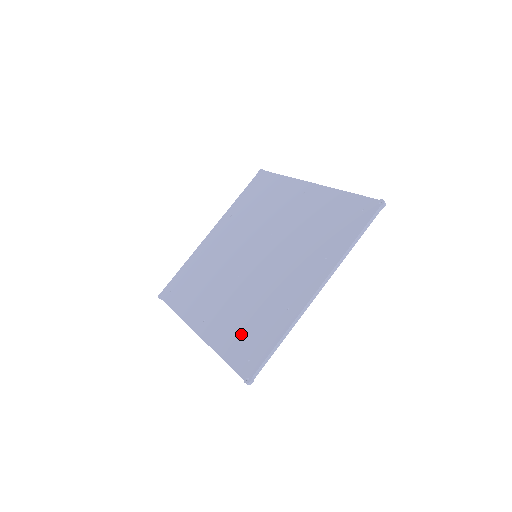
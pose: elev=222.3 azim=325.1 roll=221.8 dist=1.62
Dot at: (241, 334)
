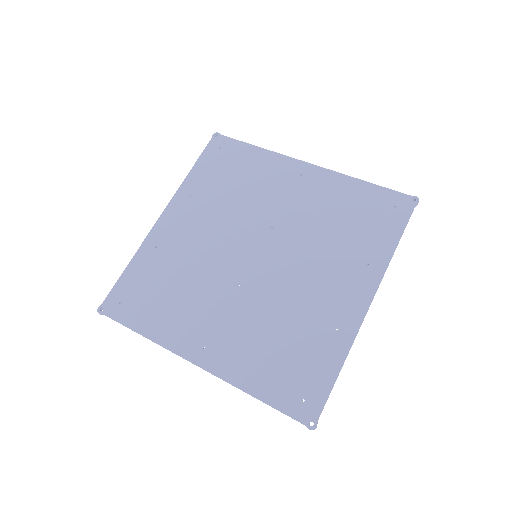
Dot at: (277, 364)
